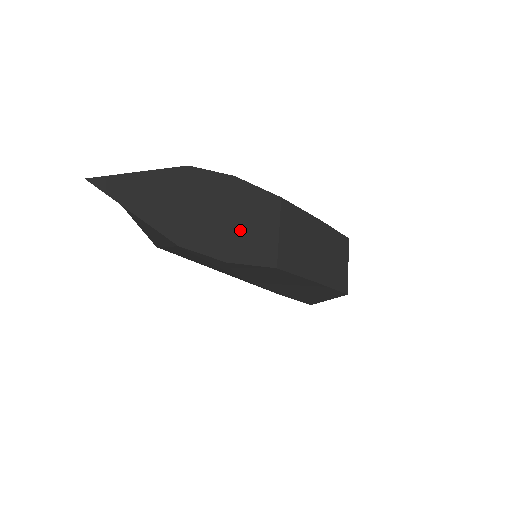
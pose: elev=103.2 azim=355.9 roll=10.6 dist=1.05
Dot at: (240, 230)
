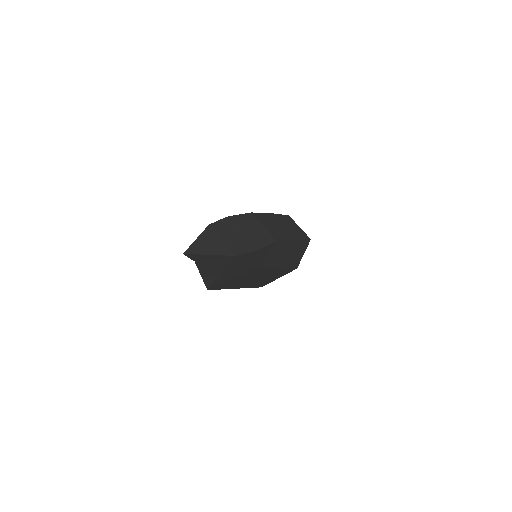
Dot at: (249, 235)
